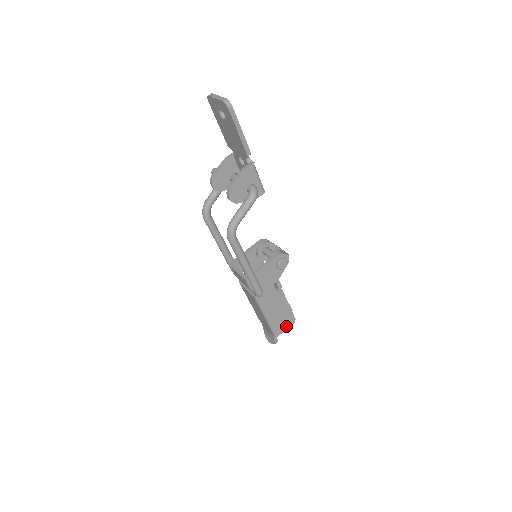
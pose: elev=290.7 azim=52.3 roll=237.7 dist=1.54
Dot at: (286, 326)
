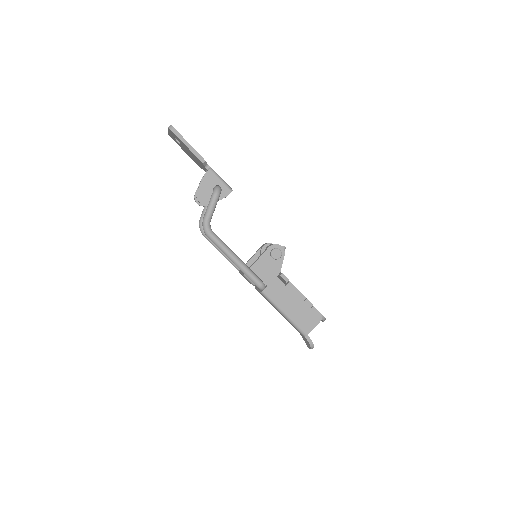
Dot at: (313, 323)
